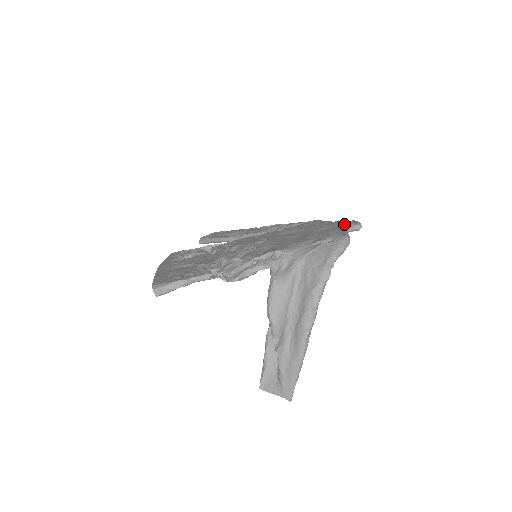
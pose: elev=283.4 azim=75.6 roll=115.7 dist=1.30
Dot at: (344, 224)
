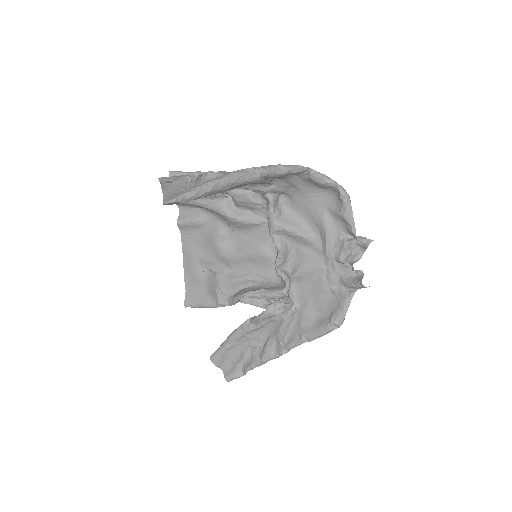
Dot at: (360, 253)
